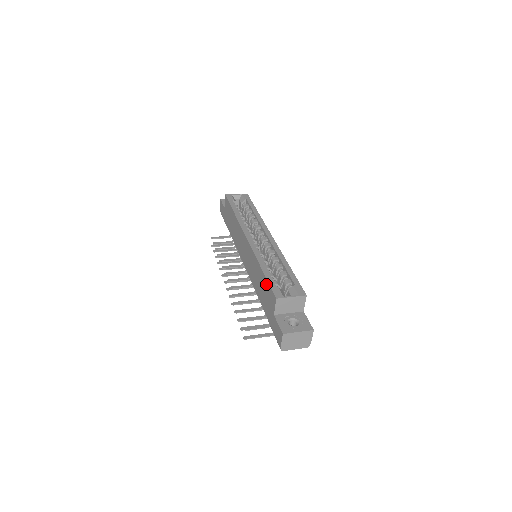
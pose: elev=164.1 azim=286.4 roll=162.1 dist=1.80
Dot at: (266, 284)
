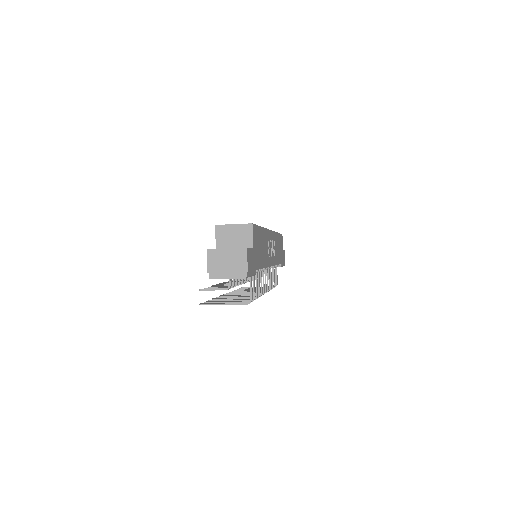
Dot at: occluded
